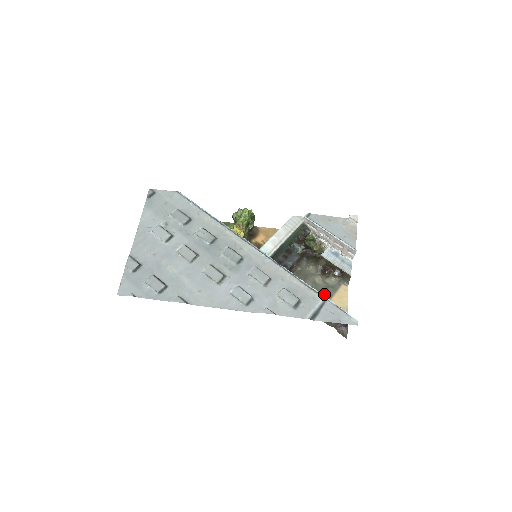
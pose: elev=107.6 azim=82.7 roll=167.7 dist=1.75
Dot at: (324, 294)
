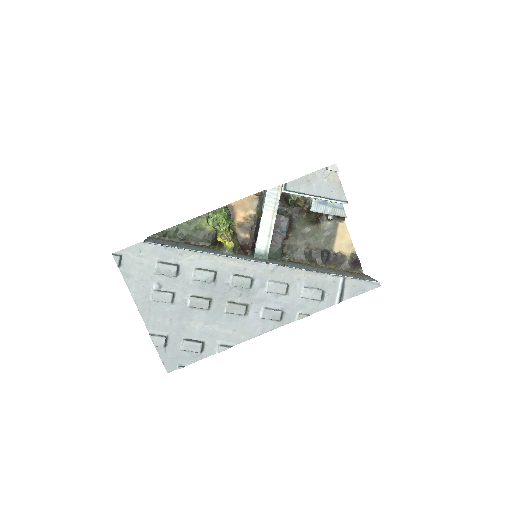
Dot at: (327, 242)
